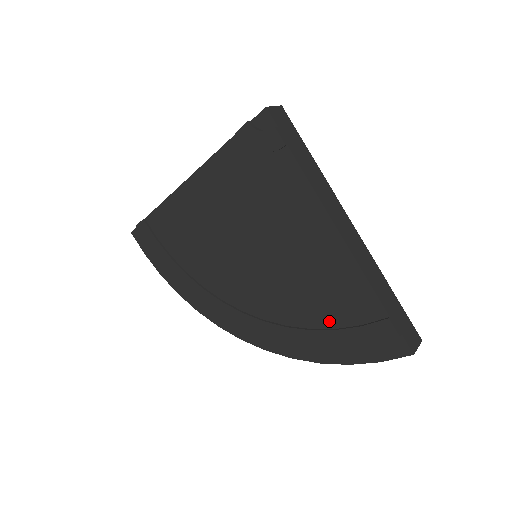
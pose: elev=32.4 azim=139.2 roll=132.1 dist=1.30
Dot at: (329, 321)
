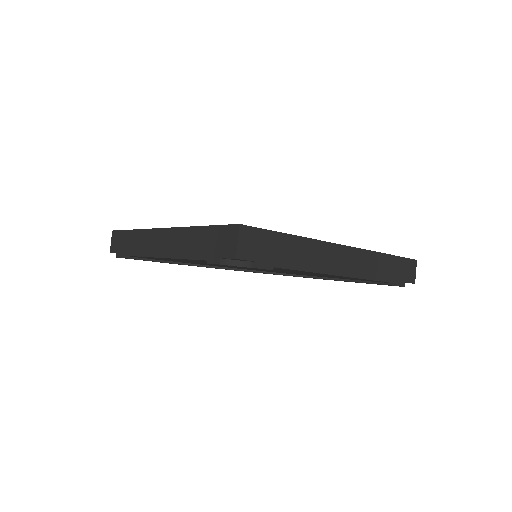
Dot at: occluded
